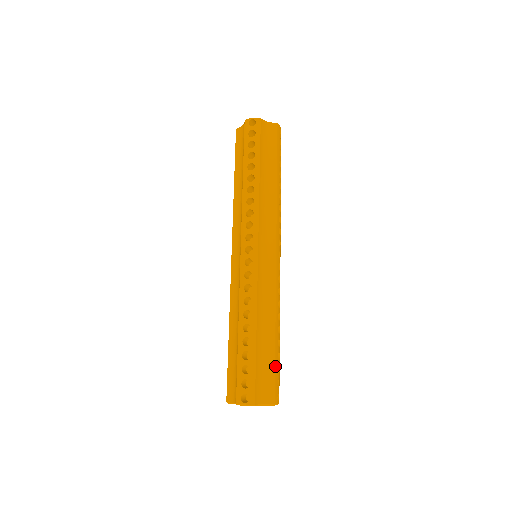
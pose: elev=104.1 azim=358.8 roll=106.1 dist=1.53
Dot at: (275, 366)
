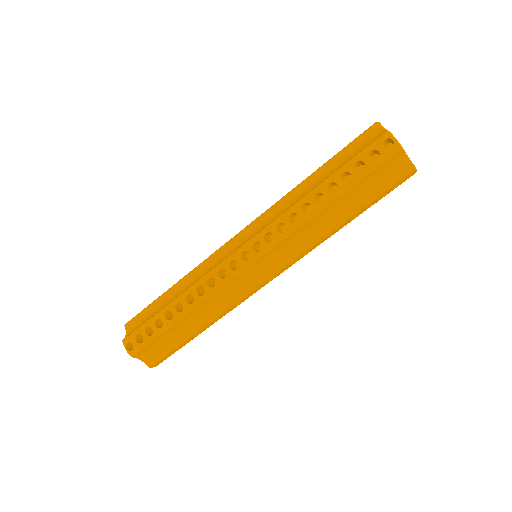
Dot at: (175, 348)
